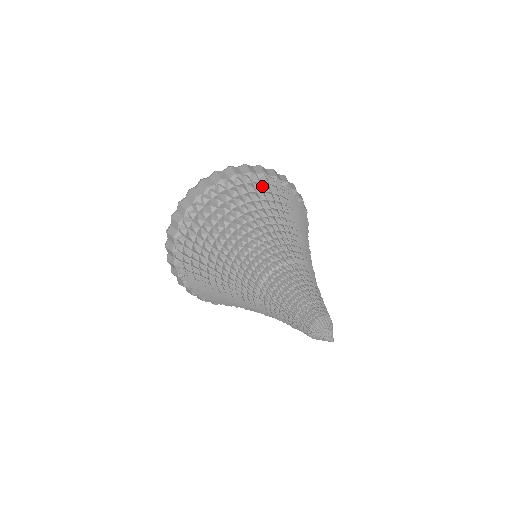
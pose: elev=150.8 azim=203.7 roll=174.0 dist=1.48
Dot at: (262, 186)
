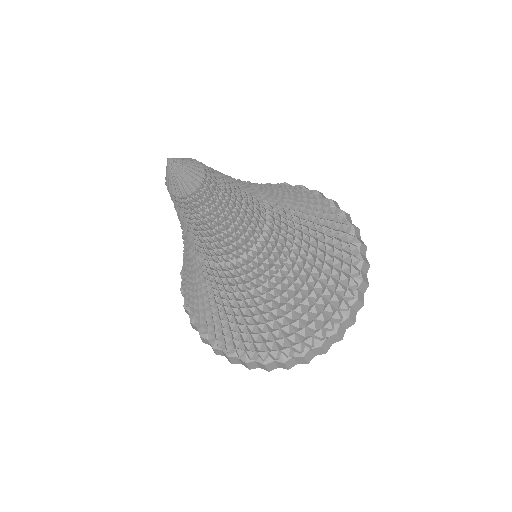
Dot at: occluded
